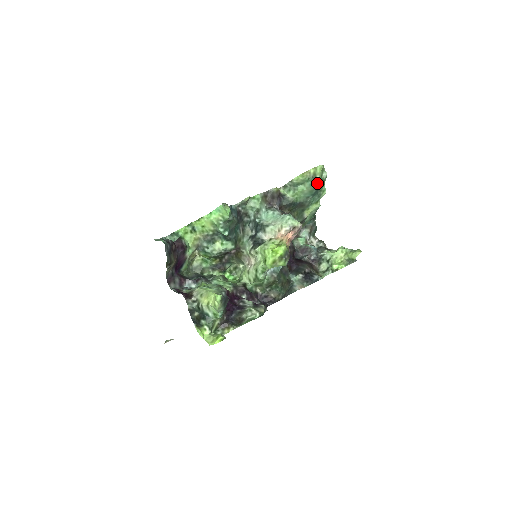
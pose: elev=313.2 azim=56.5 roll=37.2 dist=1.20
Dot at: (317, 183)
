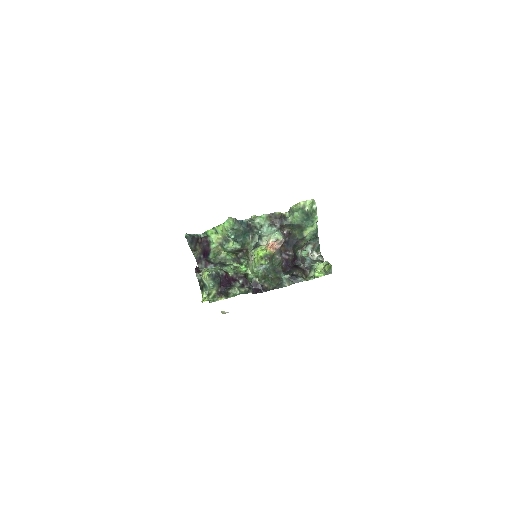
Dot at: (306, 212)
